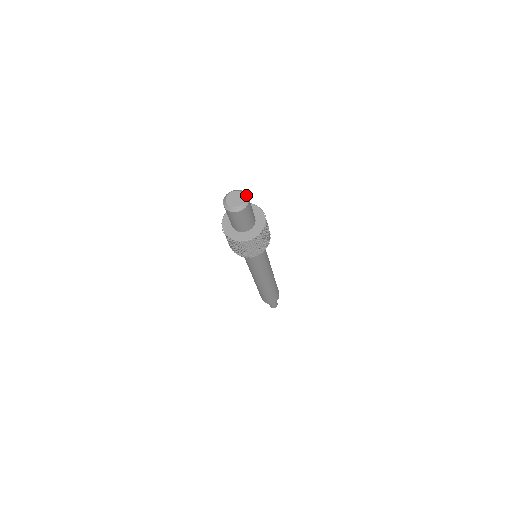
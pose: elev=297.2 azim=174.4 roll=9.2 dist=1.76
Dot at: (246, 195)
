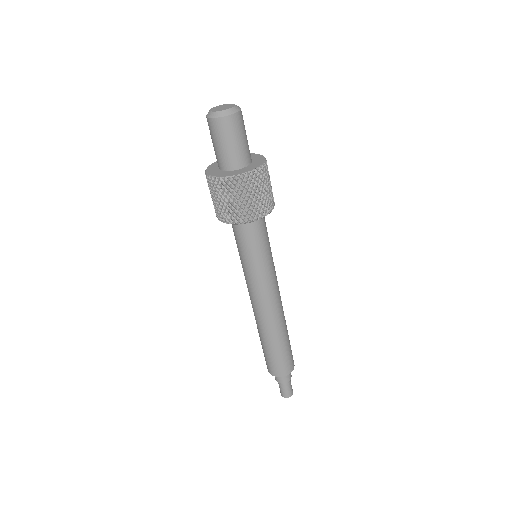
Dot at: occluded
